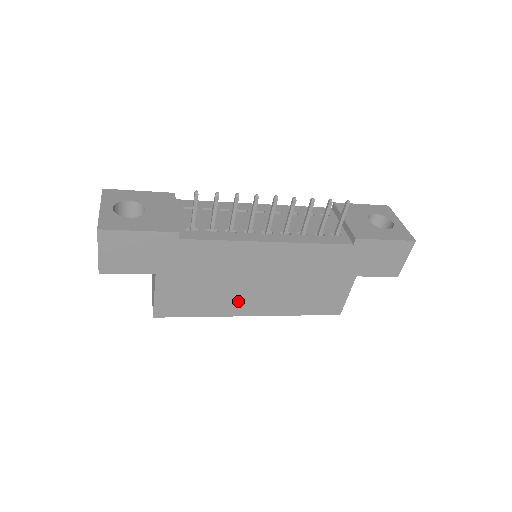
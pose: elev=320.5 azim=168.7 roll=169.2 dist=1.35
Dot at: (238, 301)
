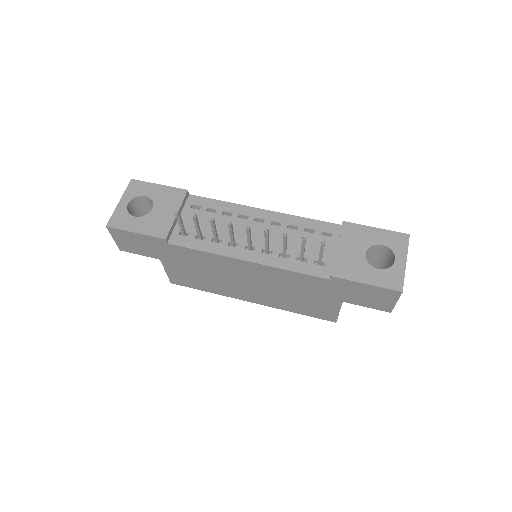
Dot at: (234, 290)
